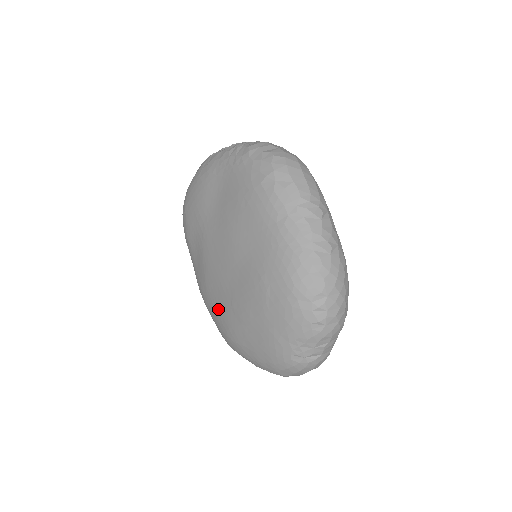
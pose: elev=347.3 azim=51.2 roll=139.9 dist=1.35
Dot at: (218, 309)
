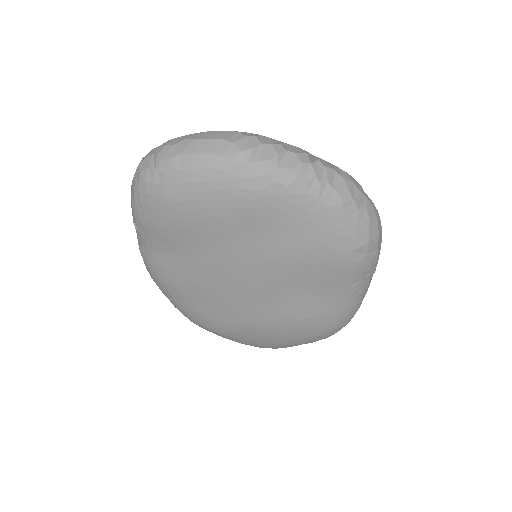
Dot at: (206, 310)
